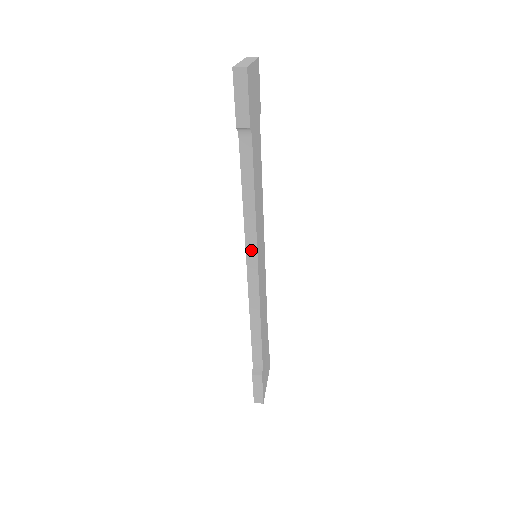
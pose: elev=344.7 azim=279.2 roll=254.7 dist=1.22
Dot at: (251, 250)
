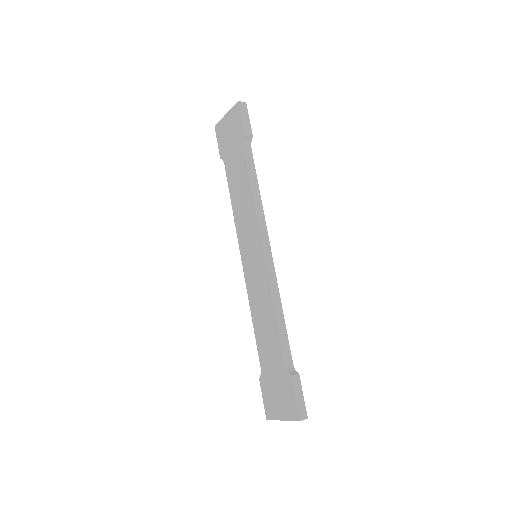
Dot at: (264, 234)
